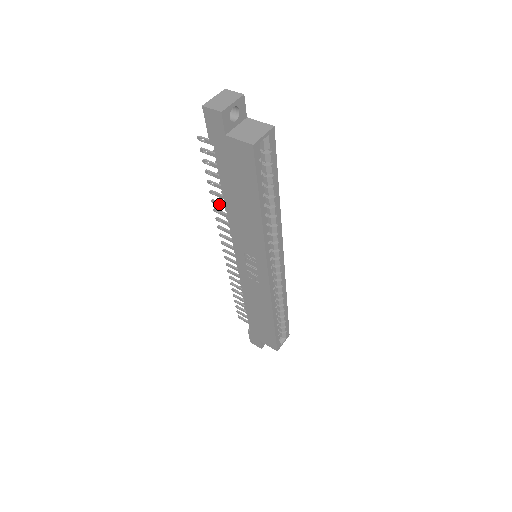
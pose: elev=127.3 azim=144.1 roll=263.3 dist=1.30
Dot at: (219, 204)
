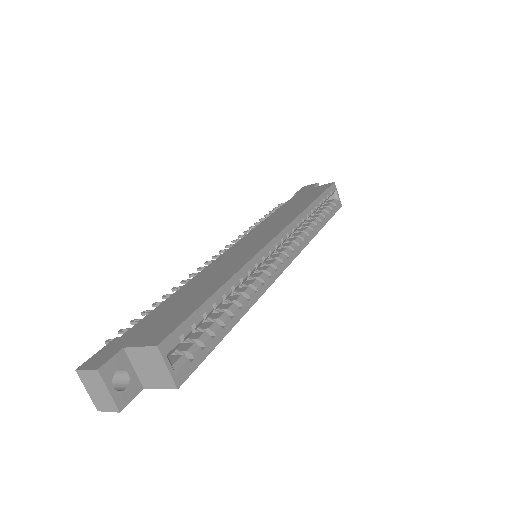
Dot at: occluded
